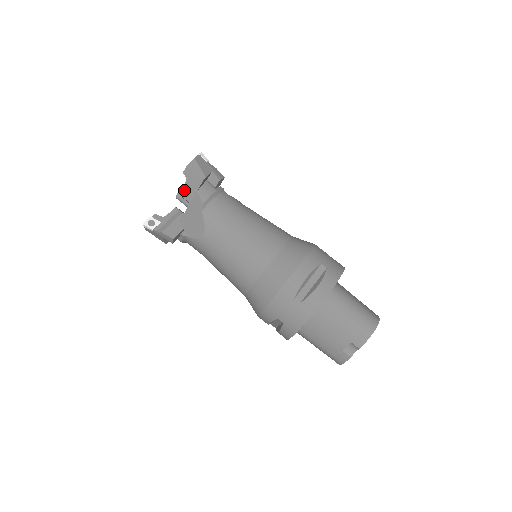
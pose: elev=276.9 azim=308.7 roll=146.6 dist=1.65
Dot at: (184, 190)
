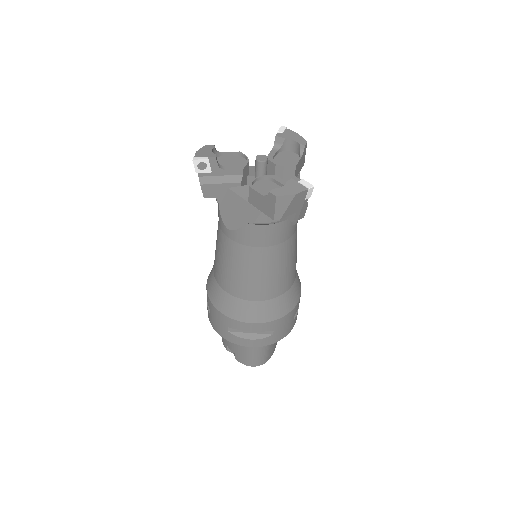
Dot at: (255, 194)
